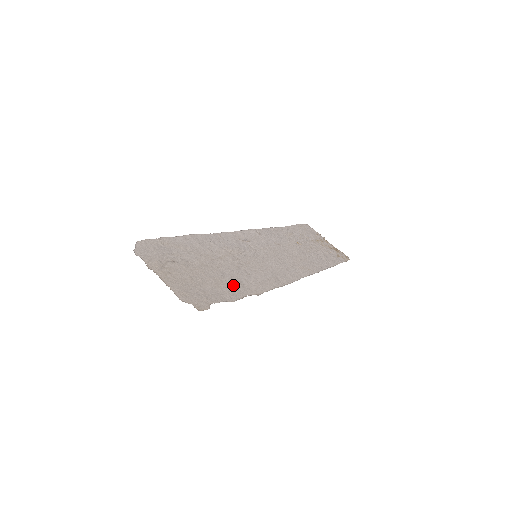
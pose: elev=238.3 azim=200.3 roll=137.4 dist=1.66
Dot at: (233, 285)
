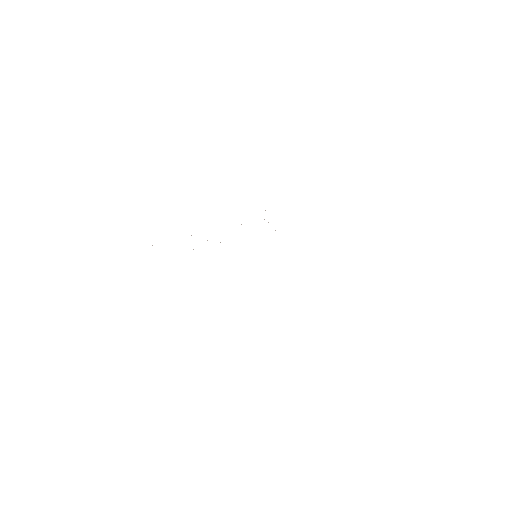
Dot at: occluded
